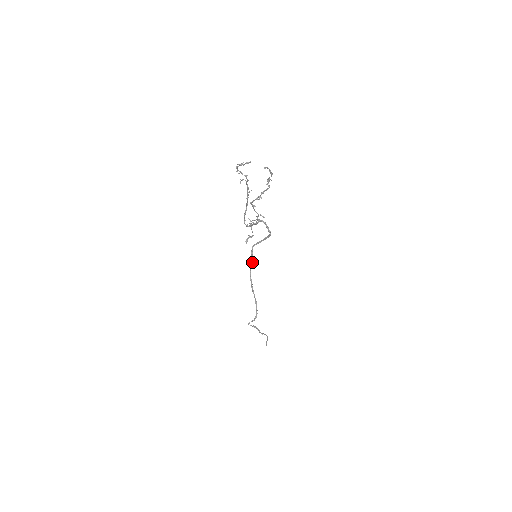
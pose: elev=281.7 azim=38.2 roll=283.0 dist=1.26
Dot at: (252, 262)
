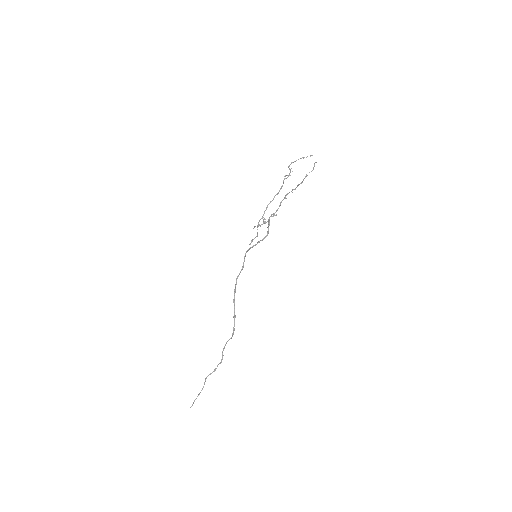
Dot at: occluded
